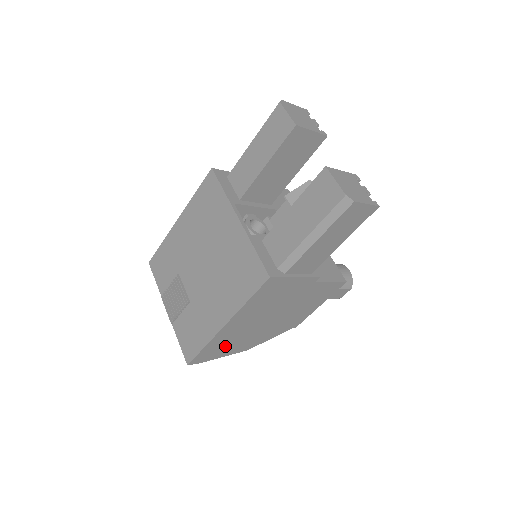
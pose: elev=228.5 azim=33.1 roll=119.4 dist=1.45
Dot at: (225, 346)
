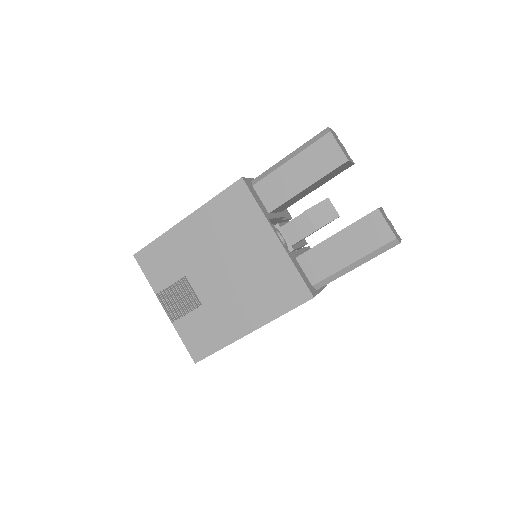
Dot at: occluded
